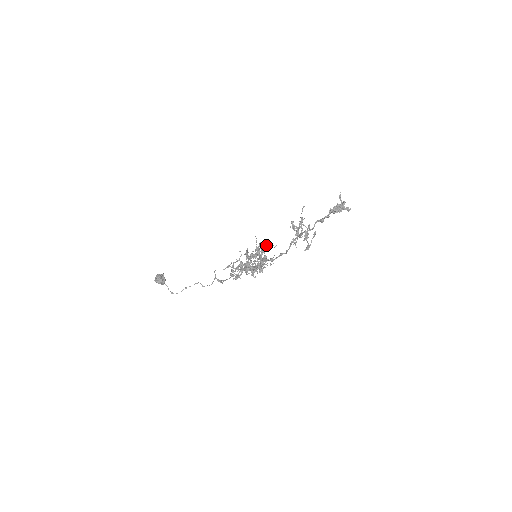
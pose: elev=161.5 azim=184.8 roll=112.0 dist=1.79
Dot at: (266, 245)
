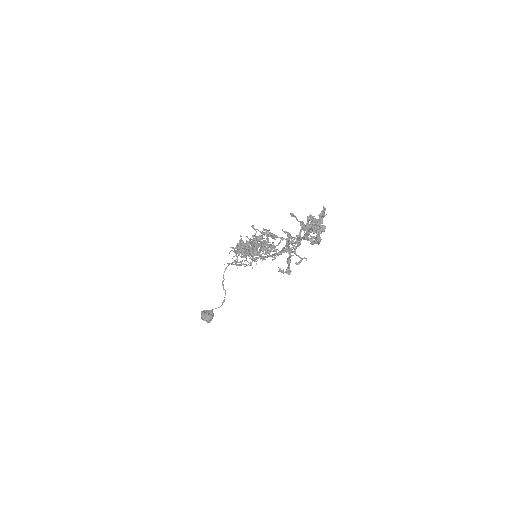
Dot at: occluded
